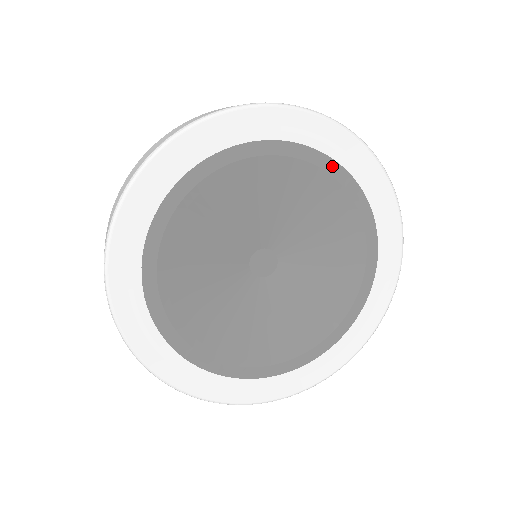
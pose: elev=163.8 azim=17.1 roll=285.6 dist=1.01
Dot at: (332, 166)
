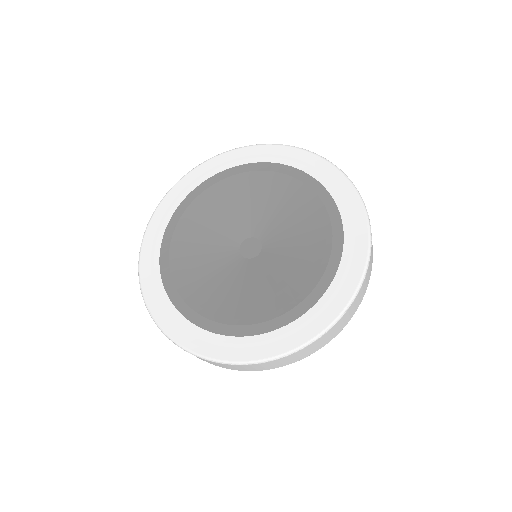
Dot at: (337, 223)
